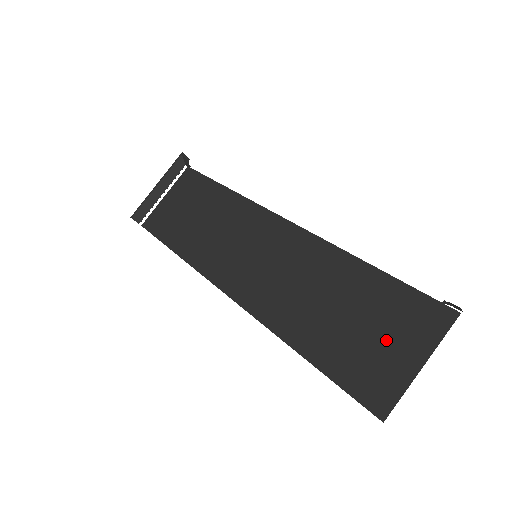
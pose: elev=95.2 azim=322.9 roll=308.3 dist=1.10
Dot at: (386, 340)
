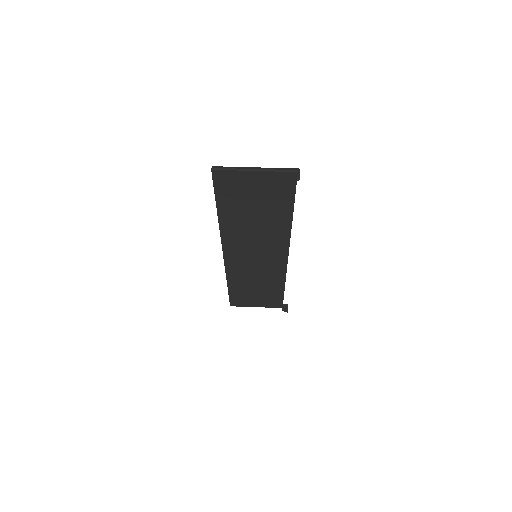
Dot at: (256, 187)
